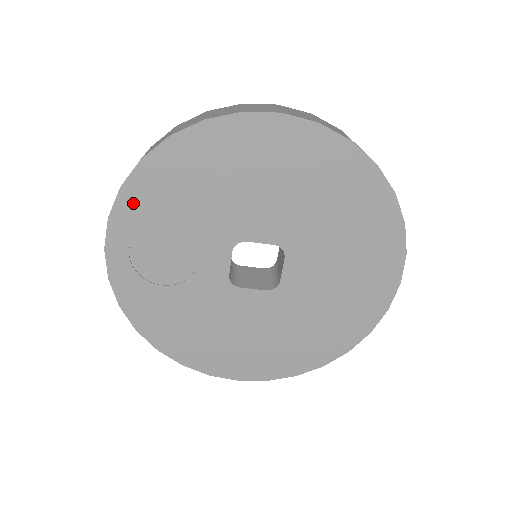
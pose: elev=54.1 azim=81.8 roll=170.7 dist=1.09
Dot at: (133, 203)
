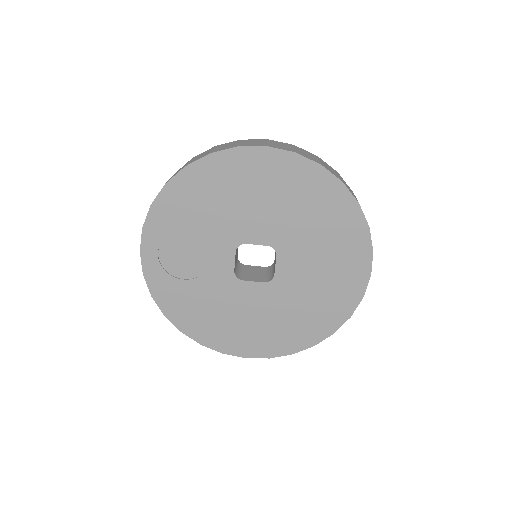
Dot at: (160, 216)
